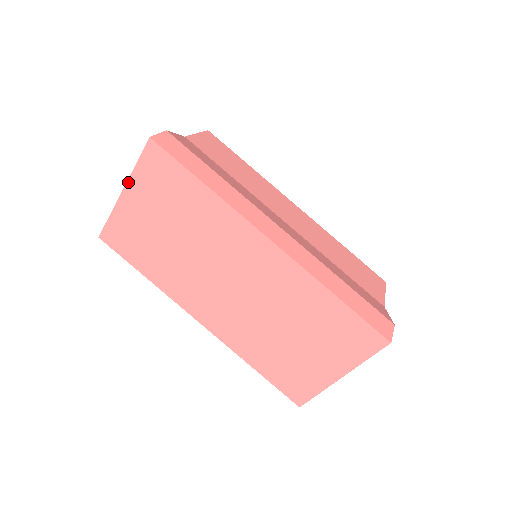
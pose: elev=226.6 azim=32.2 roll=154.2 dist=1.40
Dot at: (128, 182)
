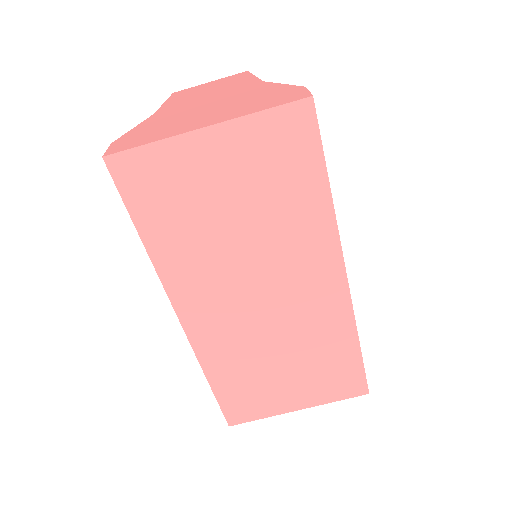
Dot at: (228, 122)
